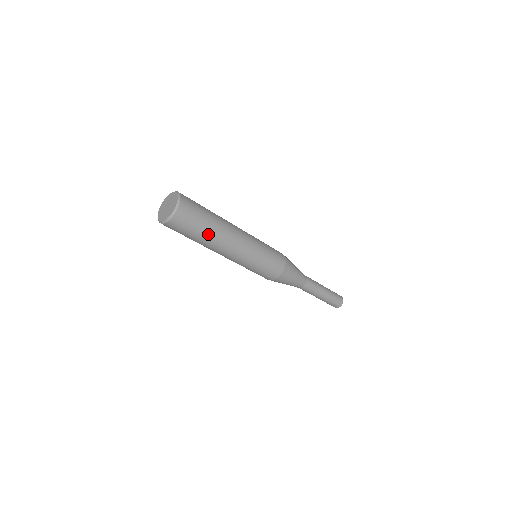
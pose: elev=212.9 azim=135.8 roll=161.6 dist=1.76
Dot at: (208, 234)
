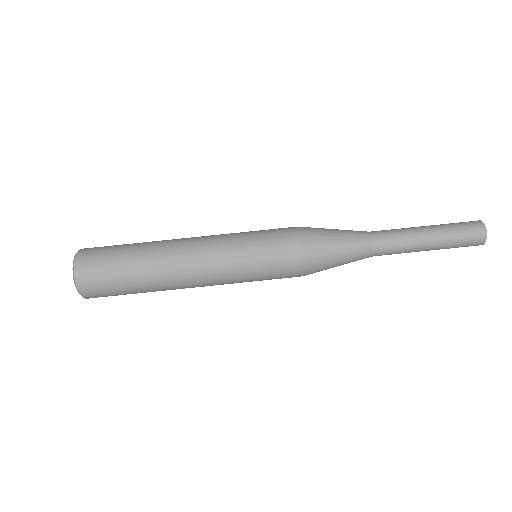
Dot at: (141, 244)
